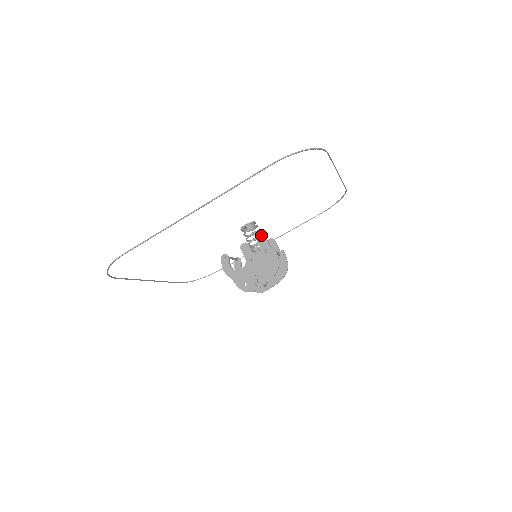
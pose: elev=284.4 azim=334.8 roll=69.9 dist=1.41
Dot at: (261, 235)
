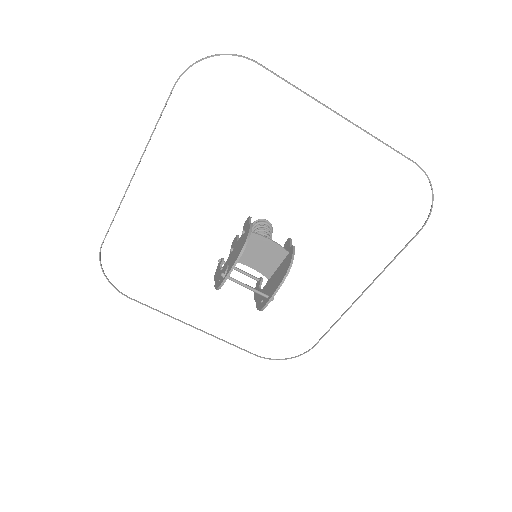
Dot at: (247, 219)
